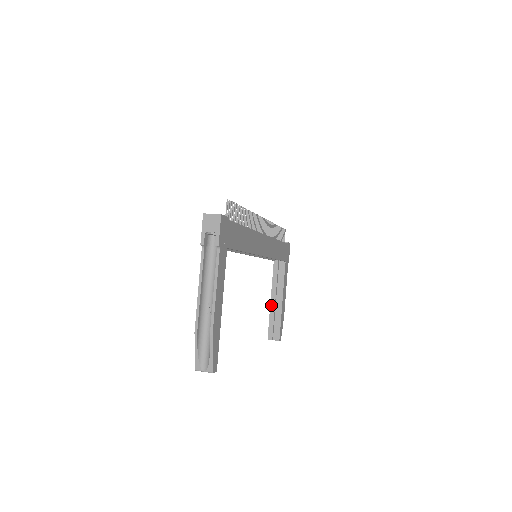
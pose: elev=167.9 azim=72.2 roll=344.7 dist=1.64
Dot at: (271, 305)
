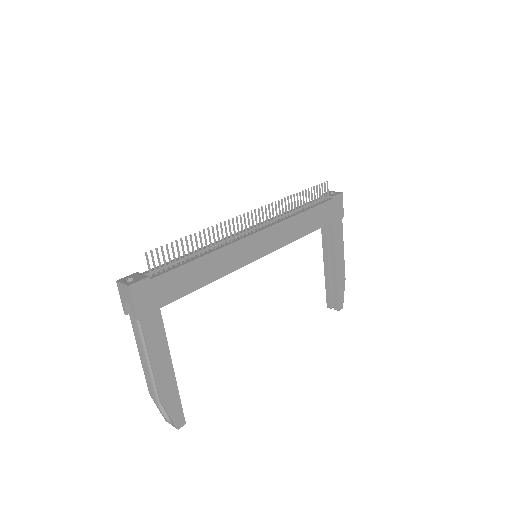
Dot at: (325, 271)
